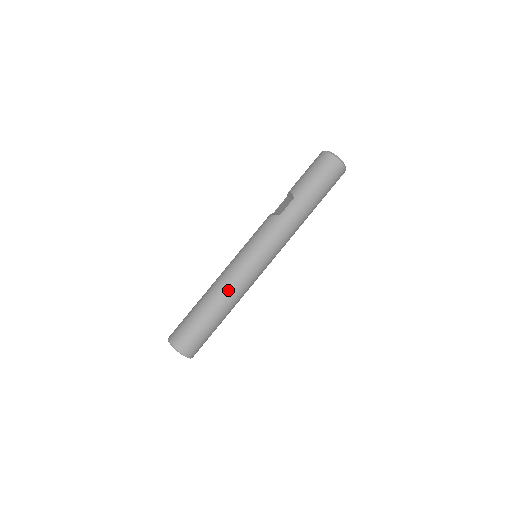
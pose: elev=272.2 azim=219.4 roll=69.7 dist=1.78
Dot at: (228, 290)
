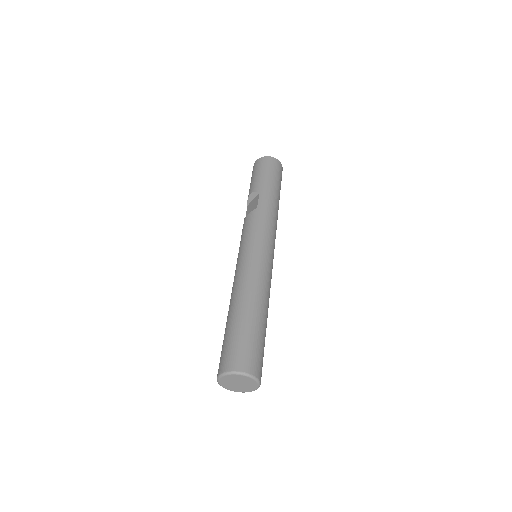
Dot at: (255, 285)
